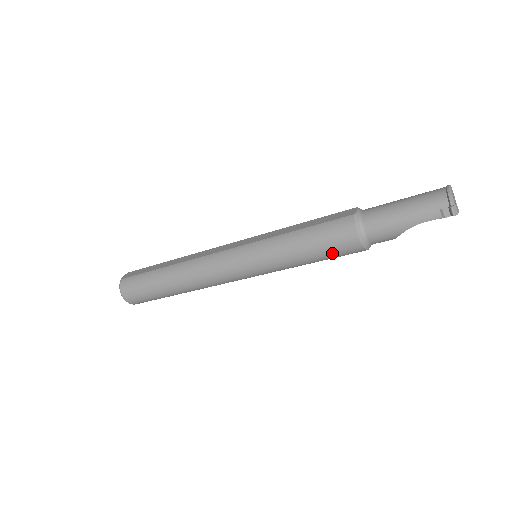
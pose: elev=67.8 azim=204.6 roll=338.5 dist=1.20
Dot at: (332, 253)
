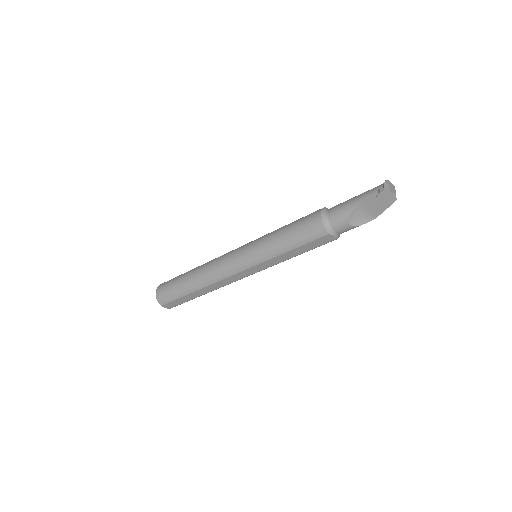
Dot at: (302, 232)
